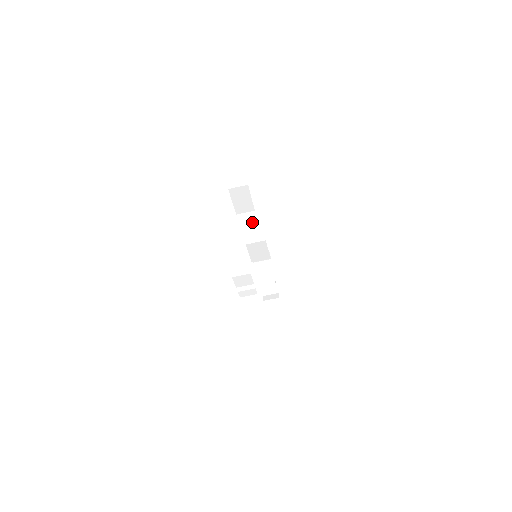
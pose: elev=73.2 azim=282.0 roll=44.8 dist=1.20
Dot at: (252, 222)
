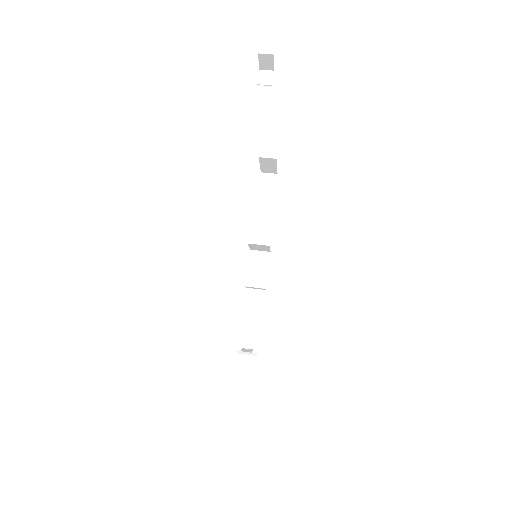
Dot at: occluded
